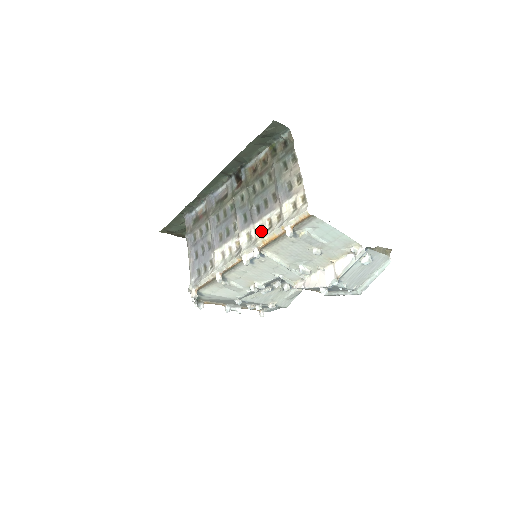
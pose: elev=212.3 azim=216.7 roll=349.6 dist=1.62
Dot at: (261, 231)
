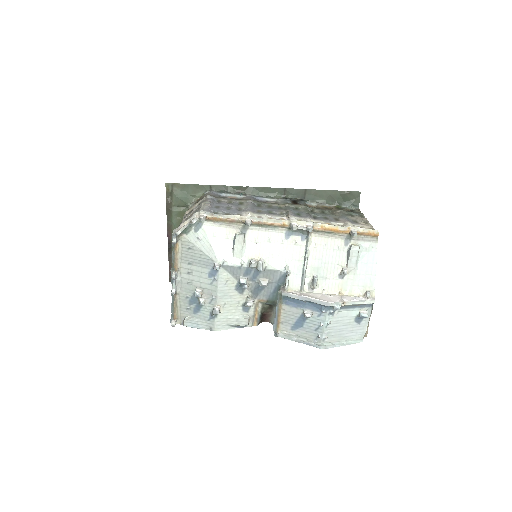
Dot at: occluded
